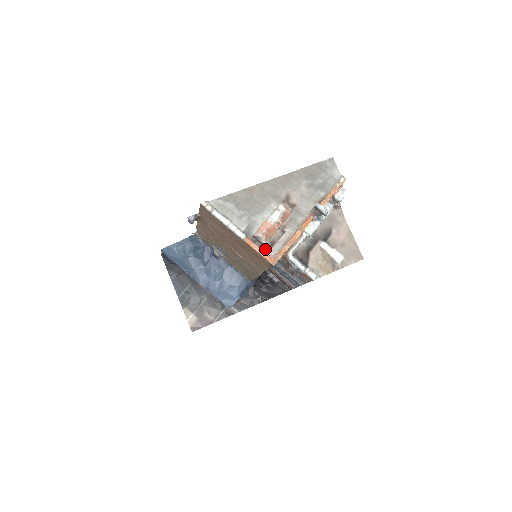
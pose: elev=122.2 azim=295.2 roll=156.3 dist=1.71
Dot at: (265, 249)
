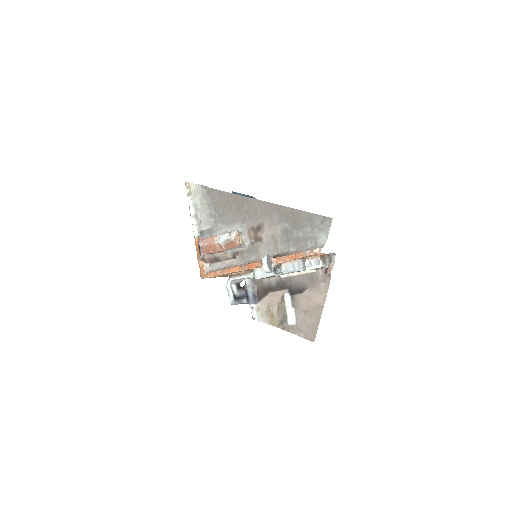
Dot at: (208, 259)
